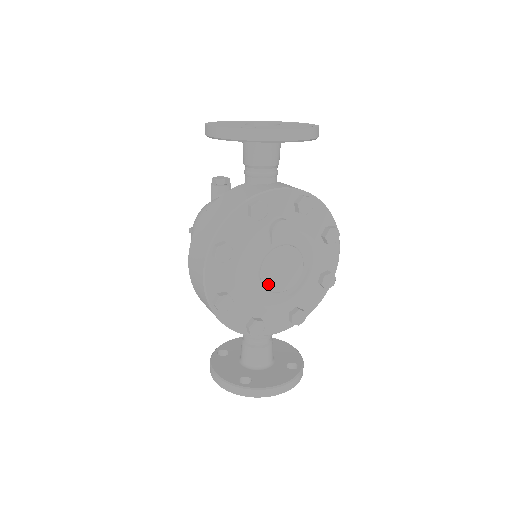
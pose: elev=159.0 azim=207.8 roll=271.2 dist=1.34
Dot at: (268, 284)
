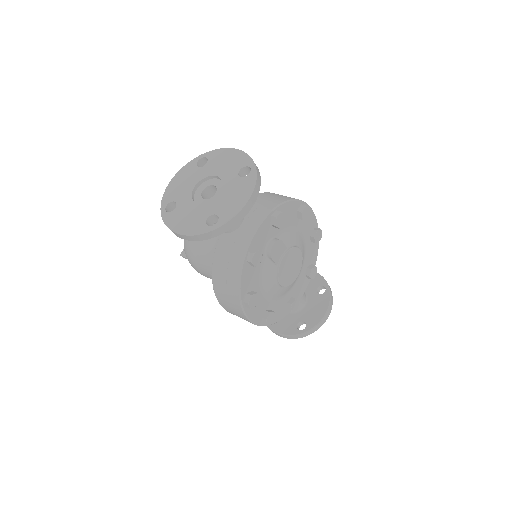
Dot at: (288, 283)
